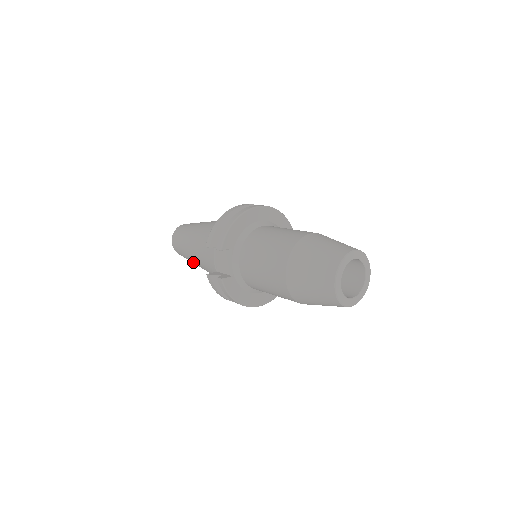
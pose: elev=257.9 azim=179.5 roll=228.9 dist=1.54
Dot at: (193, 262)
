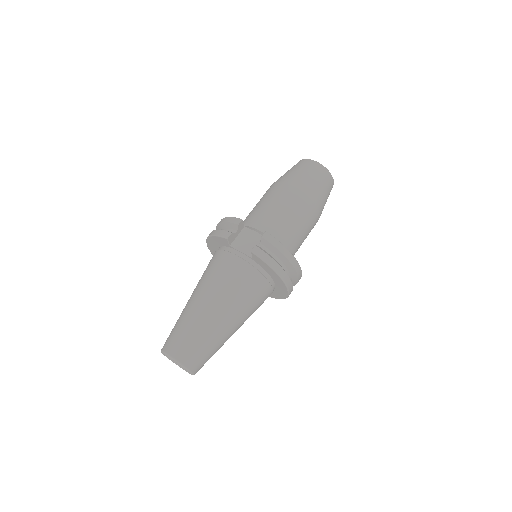
Dot at: (217, 325)
